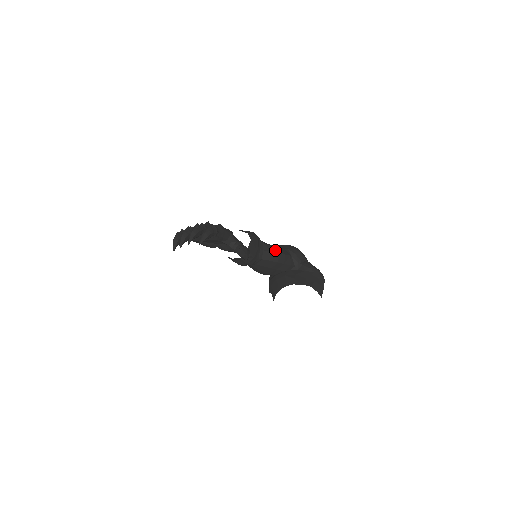
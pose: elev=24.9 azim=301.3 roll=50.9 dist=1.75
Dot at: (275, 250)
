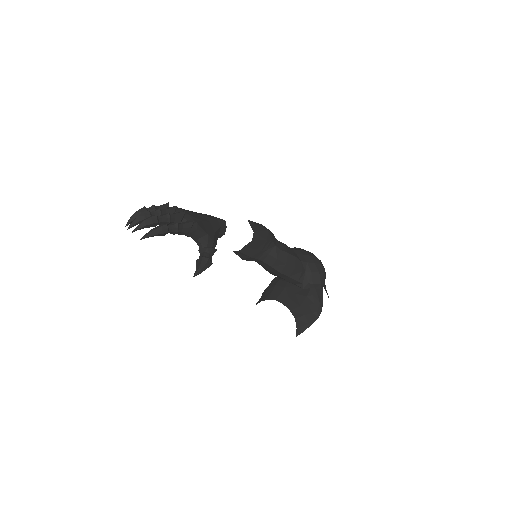
Dot at: (284, 259)
